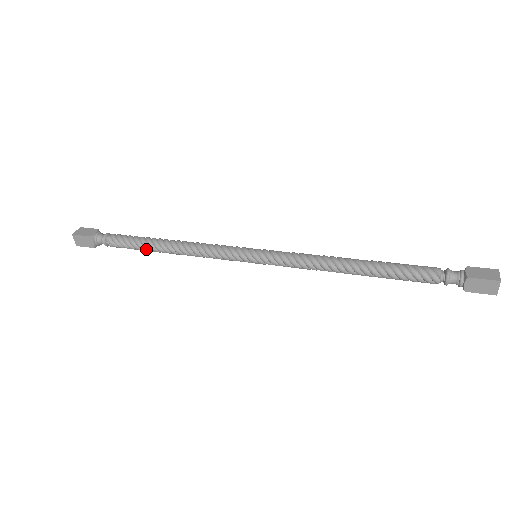
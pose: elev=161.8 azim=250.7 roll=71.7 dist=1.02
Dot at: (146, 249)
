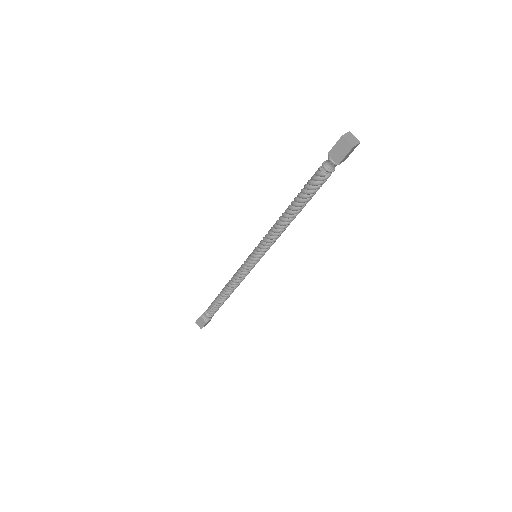
Dot at: (218, 297)
